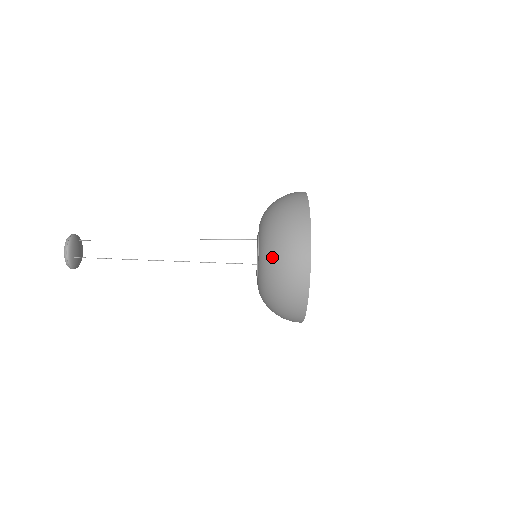
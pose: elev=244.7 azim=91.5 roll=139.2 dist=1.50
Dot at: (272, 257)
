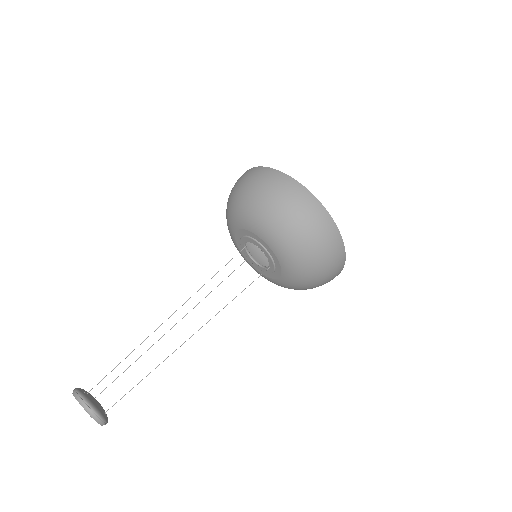
Dot at: (232, 201)
